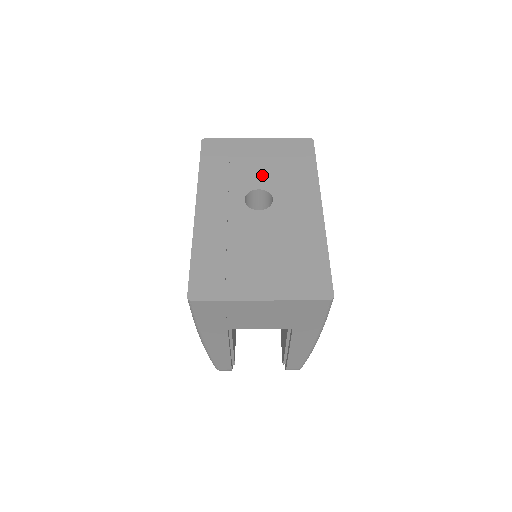
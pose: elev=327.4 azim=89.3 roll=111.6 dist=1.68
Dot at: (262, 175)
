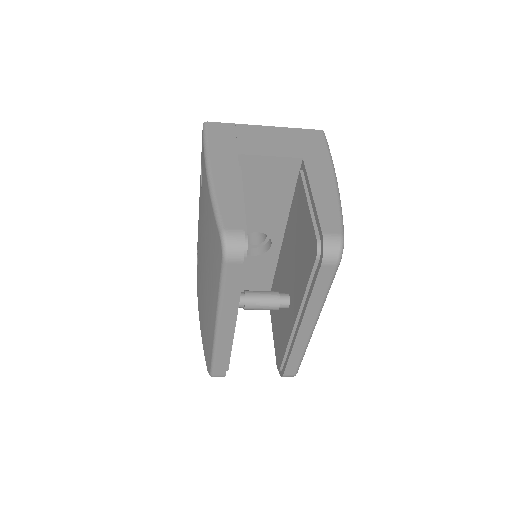
Dot at: occluded
